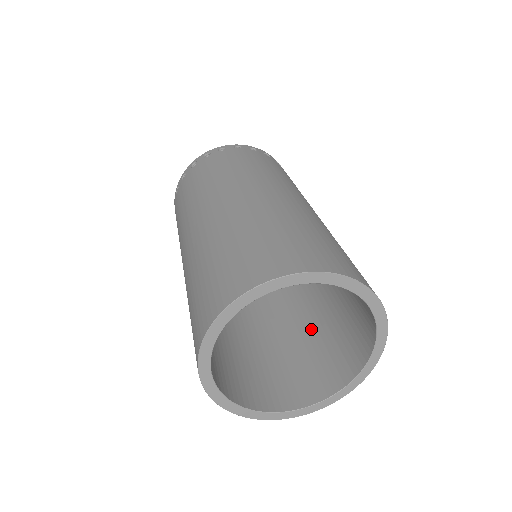
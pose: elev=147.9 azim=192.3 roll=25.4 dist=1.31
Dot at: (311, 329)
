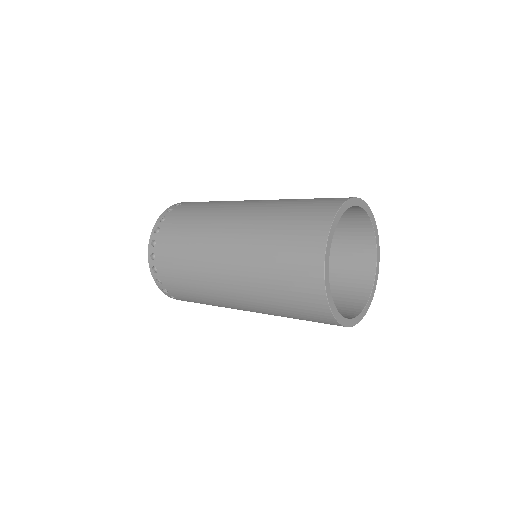
Dot at: occluded
